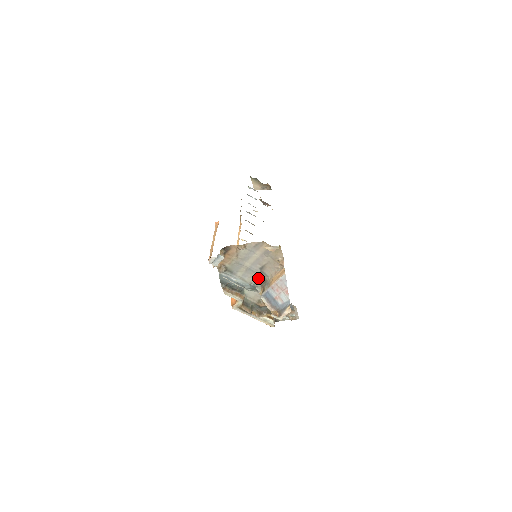
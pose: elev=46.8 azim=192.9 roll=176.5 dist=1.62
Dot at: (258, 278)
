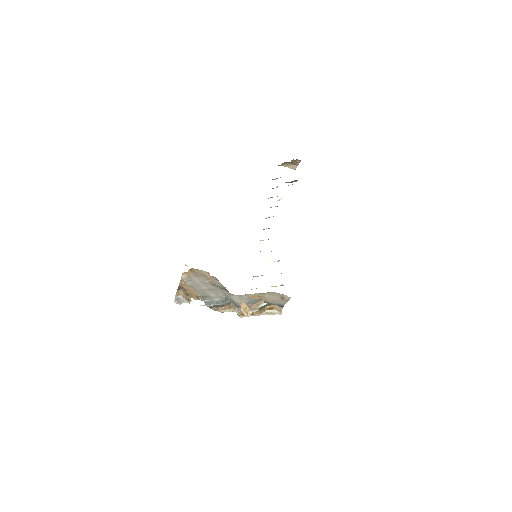
Dot at: (223, 291)
